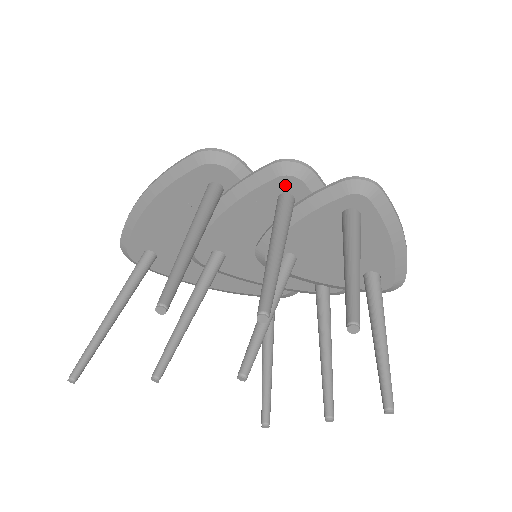
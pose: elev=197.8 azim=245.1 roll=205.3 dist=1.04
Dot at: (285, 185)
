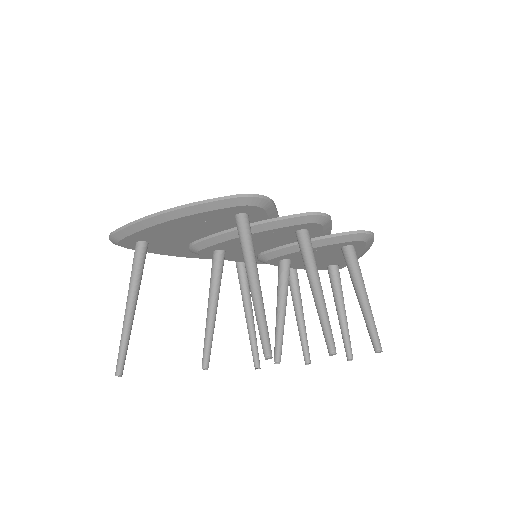
Dot at: (308, 226)
